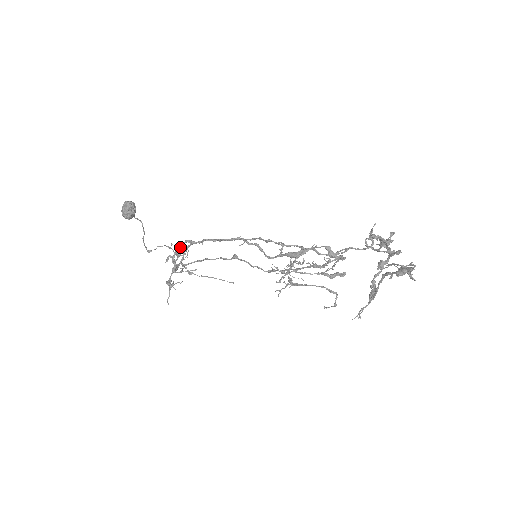
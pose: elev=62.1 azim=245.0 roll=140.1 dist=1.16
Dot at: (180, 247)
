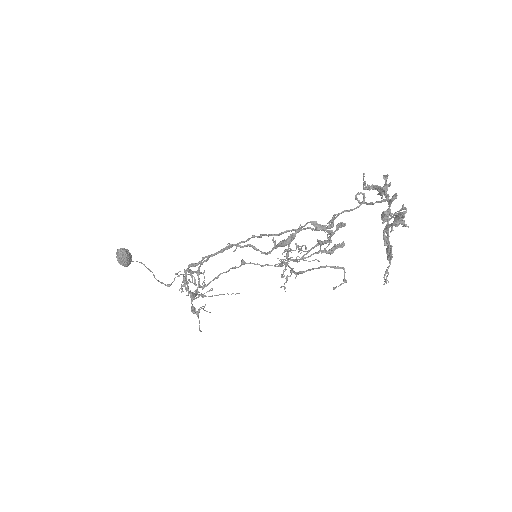
Dot at: (191, 272)
